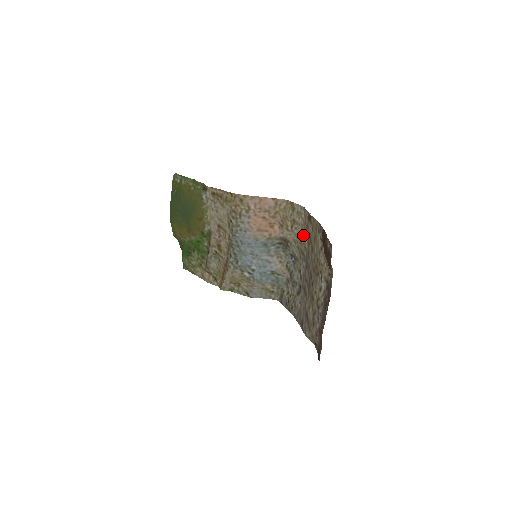
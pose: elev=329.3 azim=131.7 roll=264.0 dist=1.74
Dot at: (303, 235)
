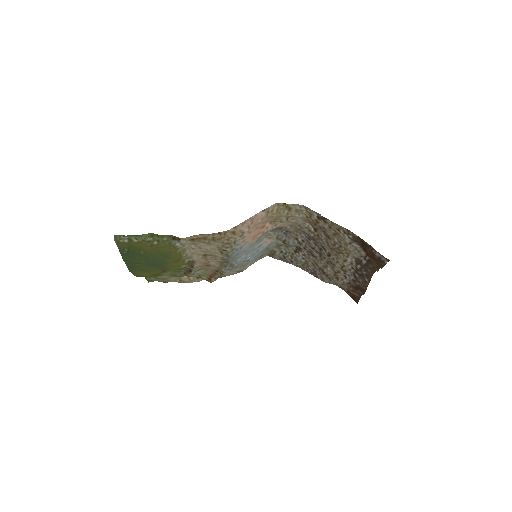
Dot at: (303, 222)
